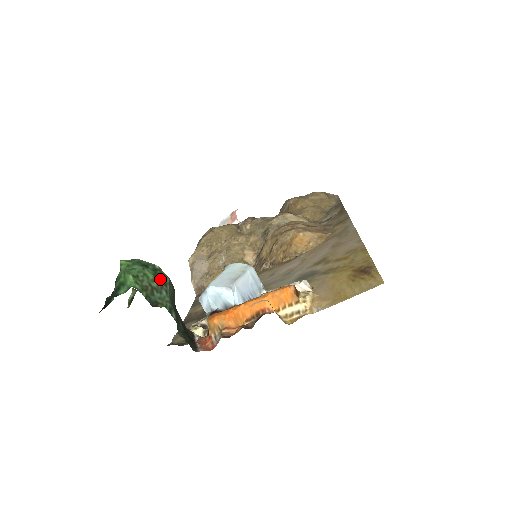
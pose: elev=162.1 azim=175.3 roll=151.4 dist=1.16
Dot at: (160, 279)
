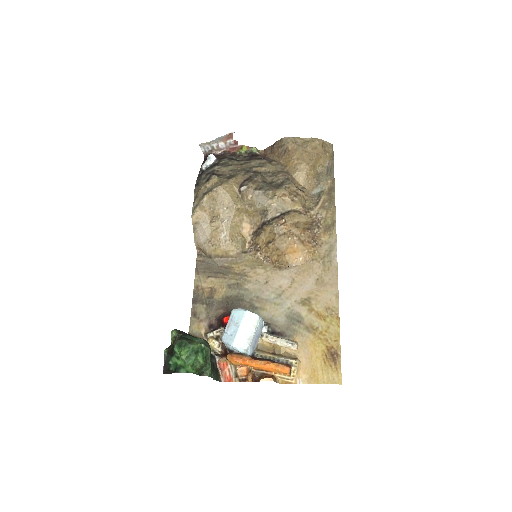
Dot at: (206, 358)
